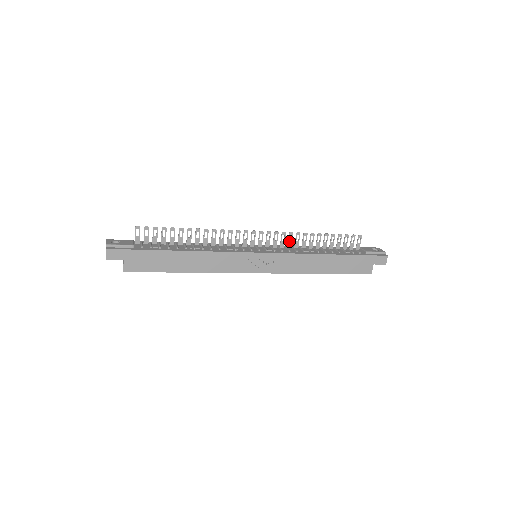
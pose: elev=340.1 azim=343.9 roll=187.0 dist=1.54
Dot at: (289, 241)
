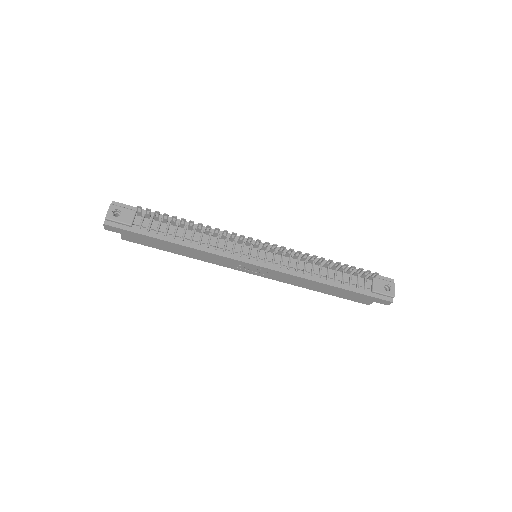
Dot at: (295, 255)
